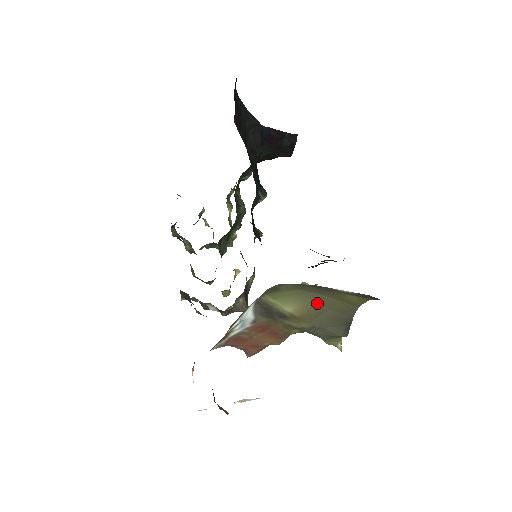
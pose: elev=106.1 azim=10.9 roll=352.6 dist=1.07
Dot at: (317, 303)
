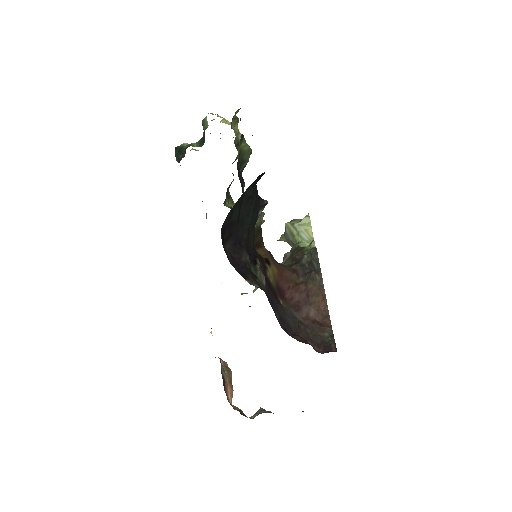
Dot at: occluded
